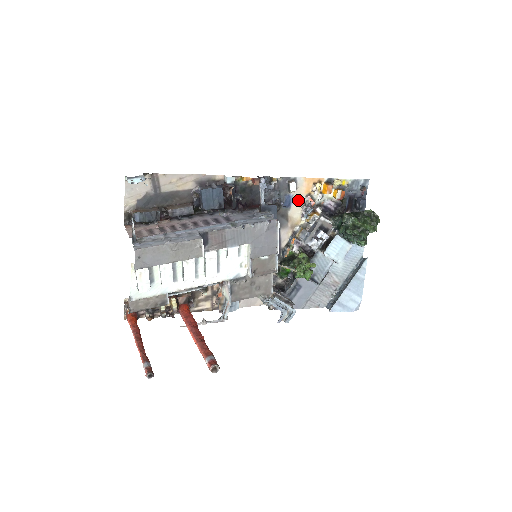
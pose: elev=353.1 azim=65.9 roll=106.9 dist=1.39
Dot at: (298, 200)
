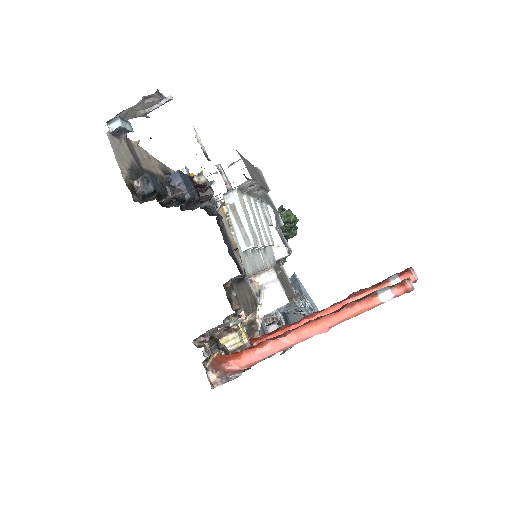
Dot at: (224, 221)
